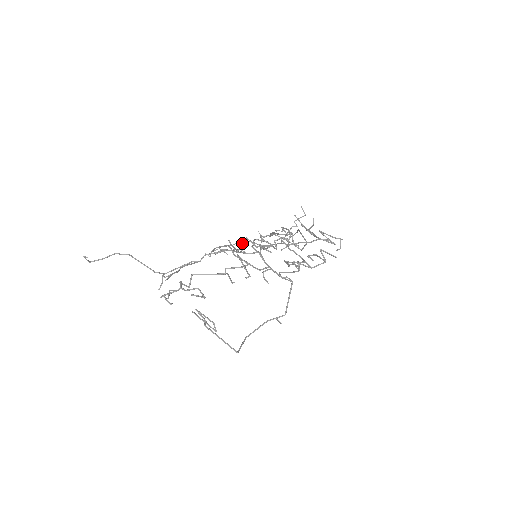
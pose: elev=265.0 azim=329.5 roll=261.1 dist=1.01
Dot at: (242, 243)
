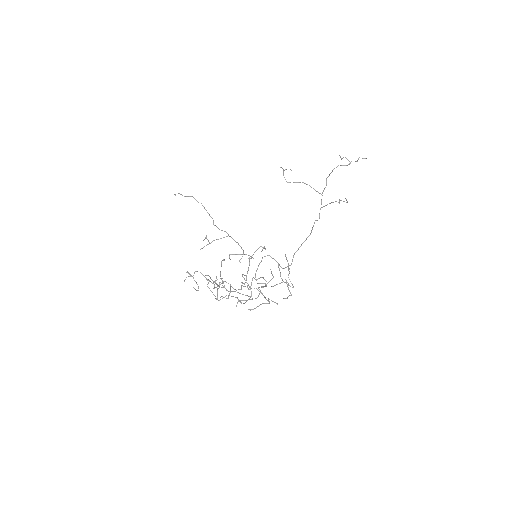
Dot at: (217, 286)
